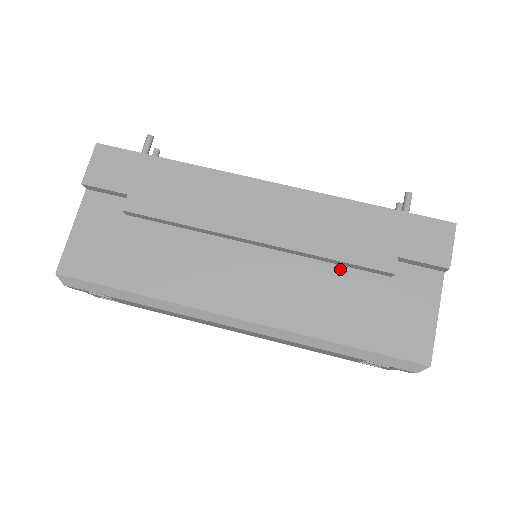
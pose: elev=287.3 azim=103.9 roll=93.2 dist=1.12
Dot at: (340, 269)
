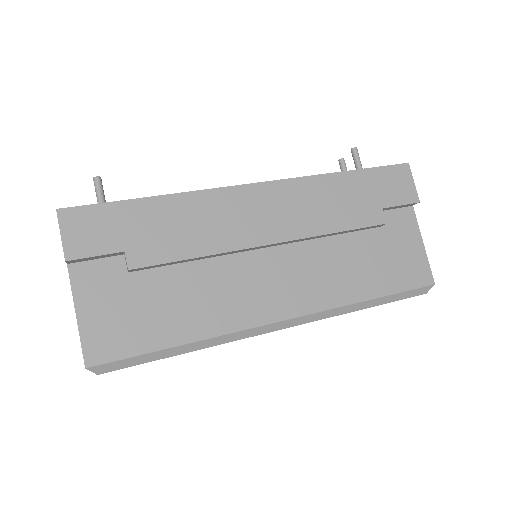
Dot at: (342, 237)
